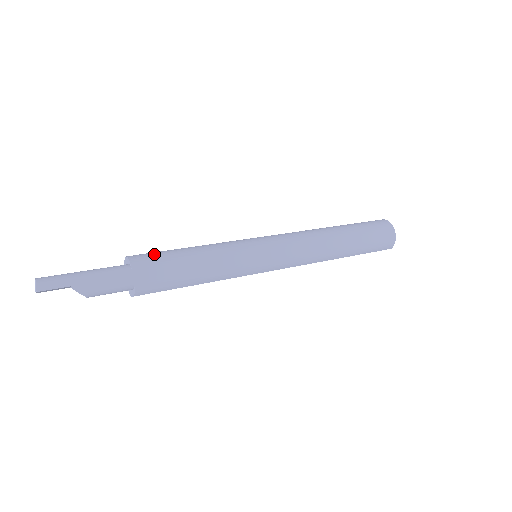
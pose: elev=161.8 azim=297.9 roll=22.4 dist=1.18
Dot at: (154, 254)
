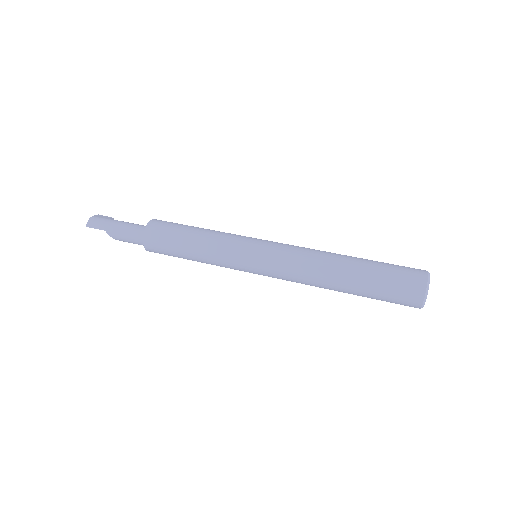
Dot at: (166, 226)
